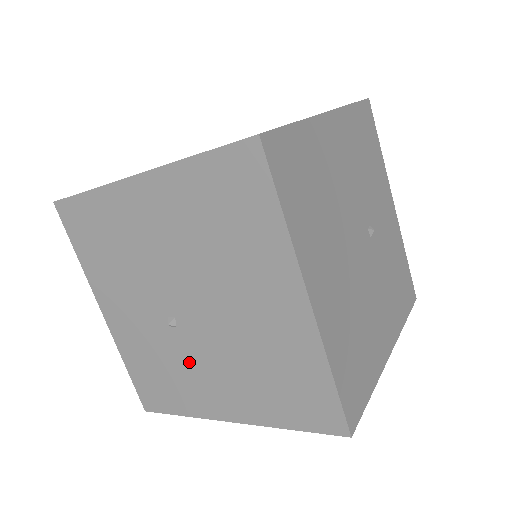
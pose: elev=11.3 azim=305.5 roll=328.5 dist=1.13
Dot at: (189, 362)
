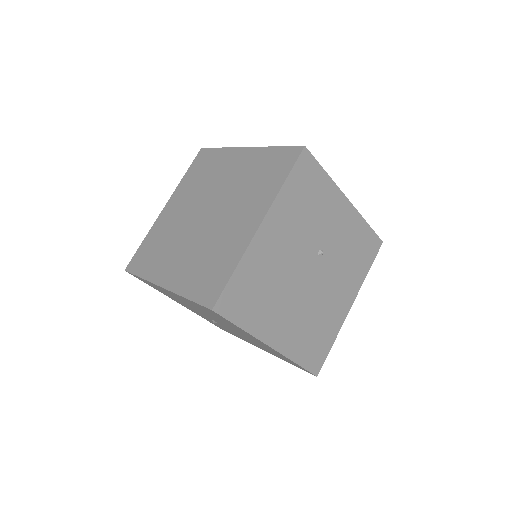
Dot at: occluded
